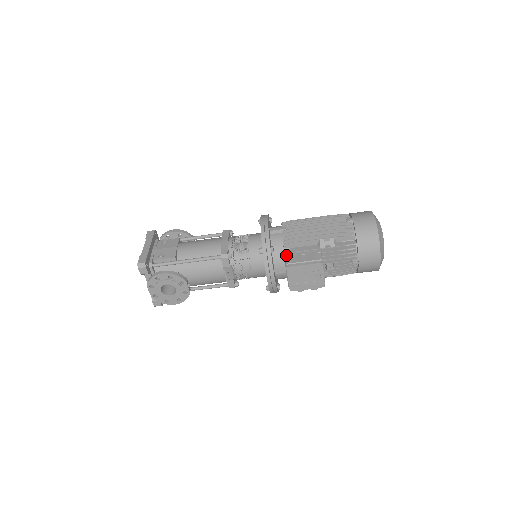
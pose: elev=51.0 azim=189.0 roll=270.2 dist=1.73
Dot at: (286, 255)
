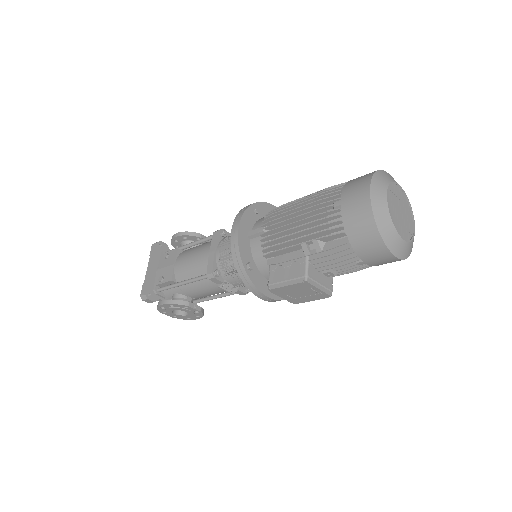
Dot at: (269, 269)
